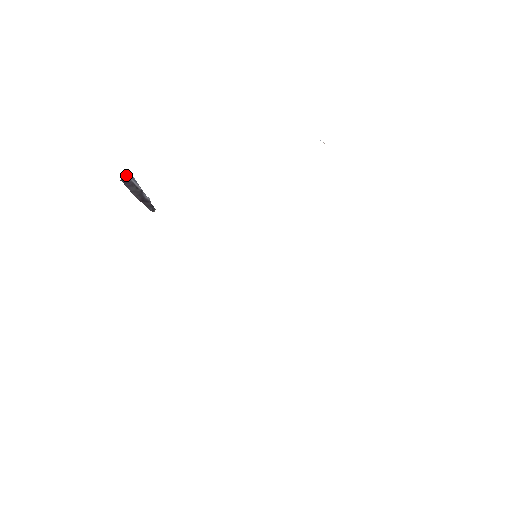
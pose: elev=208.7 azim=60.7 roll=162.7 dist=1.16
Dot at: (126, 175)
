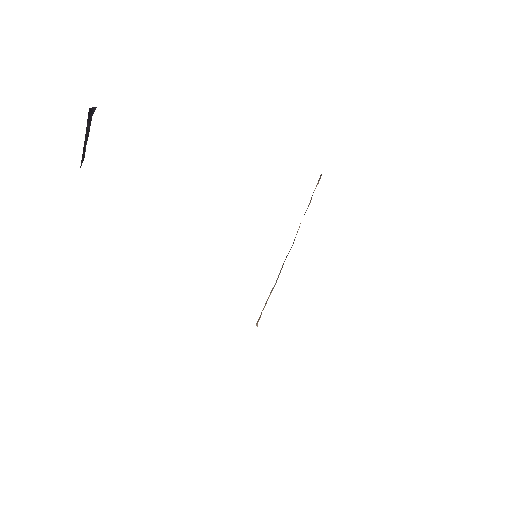
Dot at: (94, 107)
